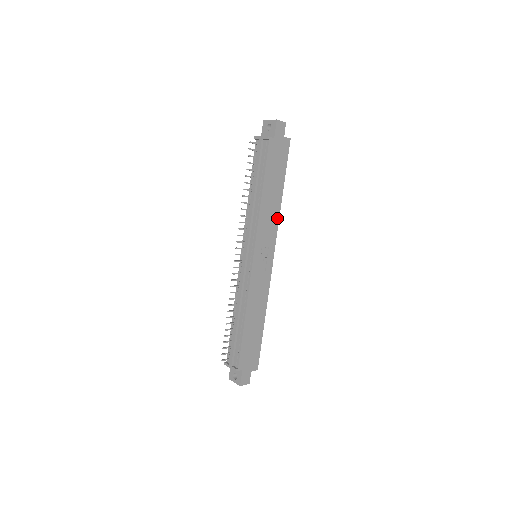
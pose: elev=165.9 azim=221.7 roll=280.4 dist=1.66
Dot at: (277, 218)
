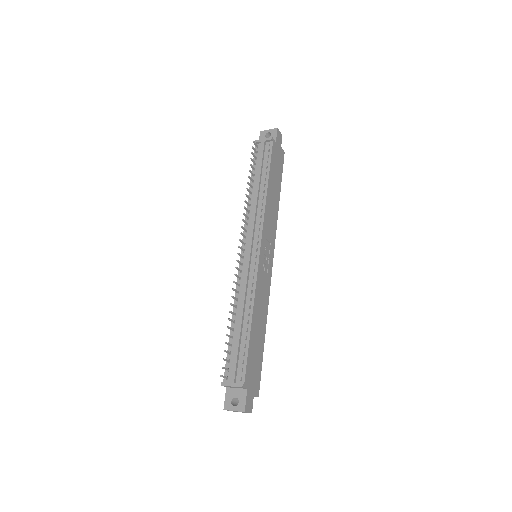
Dot at: (276, 220)
